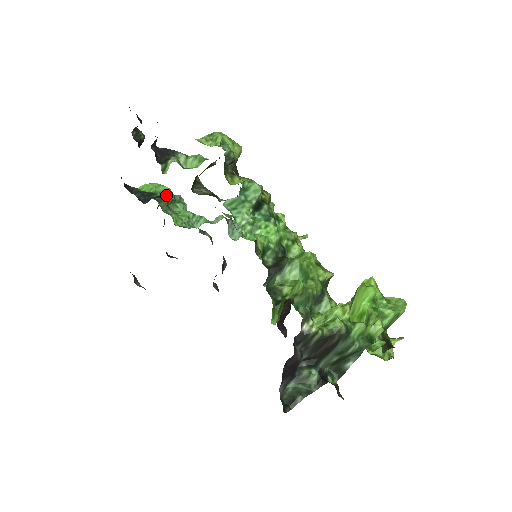
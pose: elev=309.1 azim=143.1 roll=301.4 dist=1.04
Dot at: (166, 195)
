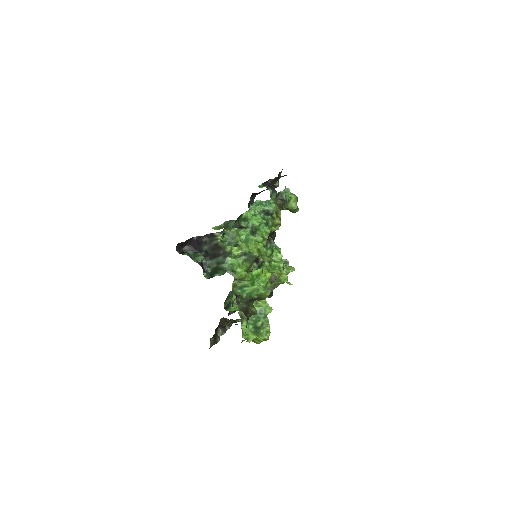
Dot at: occluded
